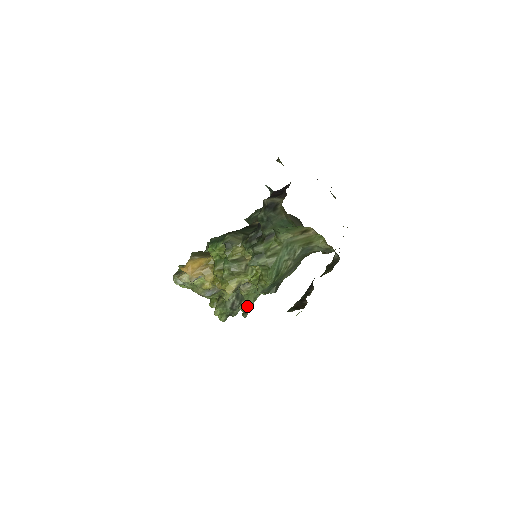
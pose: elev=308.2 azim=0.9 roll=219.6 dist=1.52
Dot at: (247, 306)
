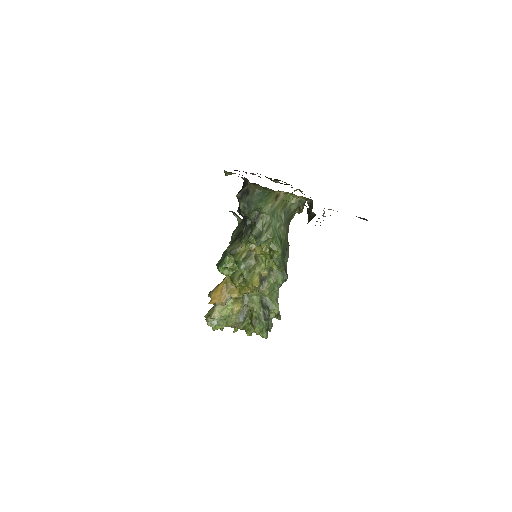
Dot at: (275, 309)
